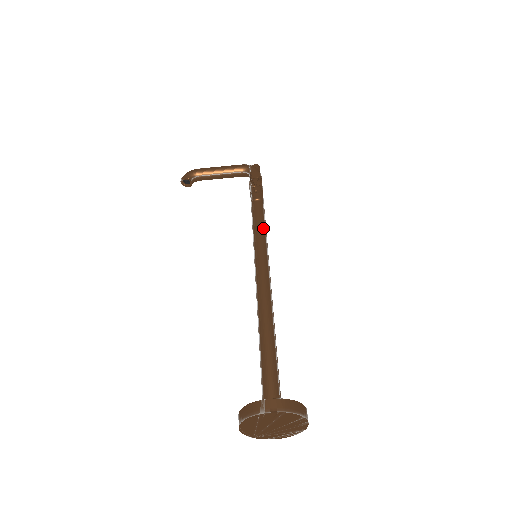
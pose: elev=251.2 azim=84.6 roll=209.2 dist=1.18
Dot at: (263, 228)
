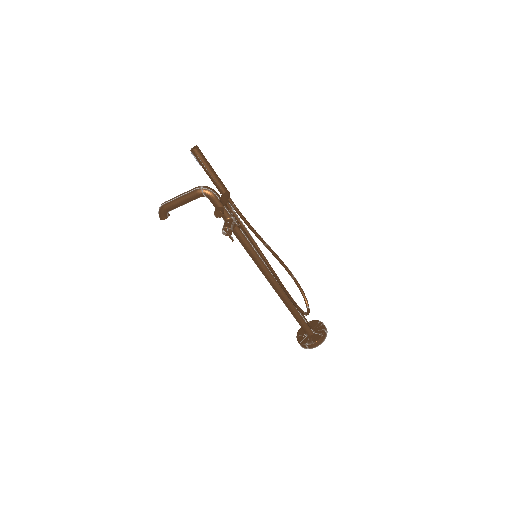
Dot at: (252, 249)
